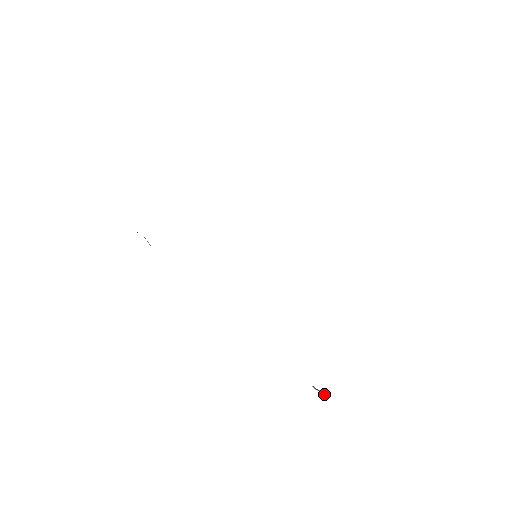
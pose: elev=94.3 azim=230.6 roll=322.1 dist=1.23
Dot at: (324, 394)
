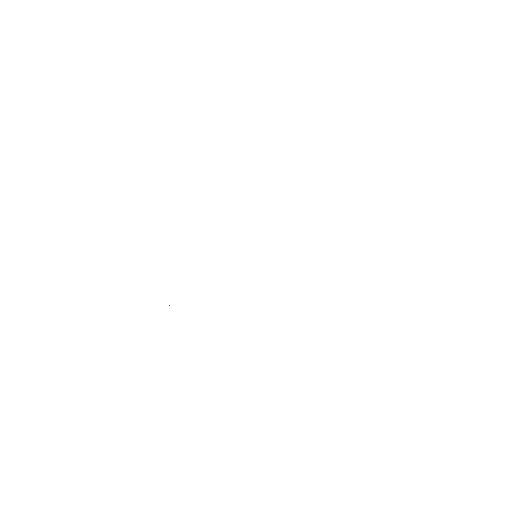
Dot at: occluded
